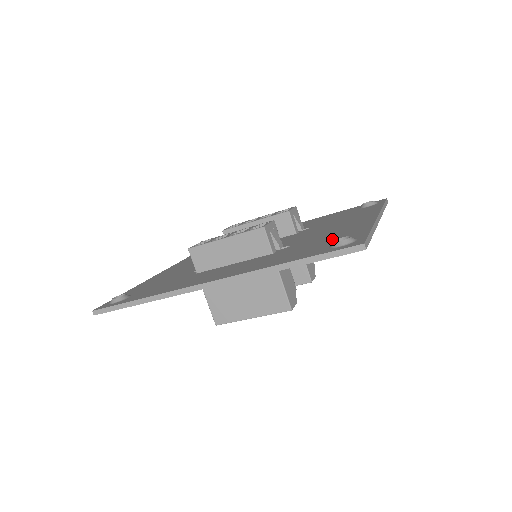
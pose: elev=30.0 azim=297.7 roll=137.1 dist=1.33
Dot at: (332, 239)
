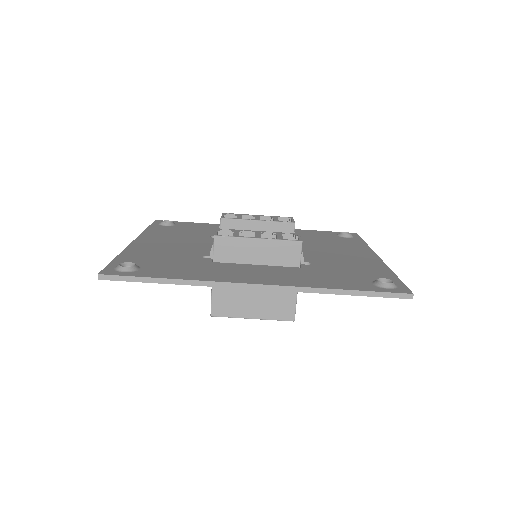
Dot at: (362, 273)
